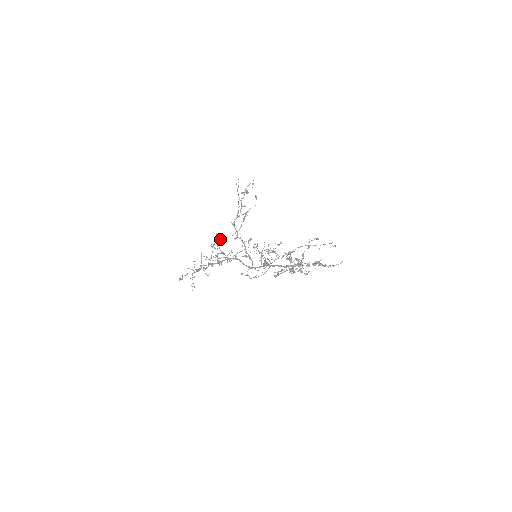
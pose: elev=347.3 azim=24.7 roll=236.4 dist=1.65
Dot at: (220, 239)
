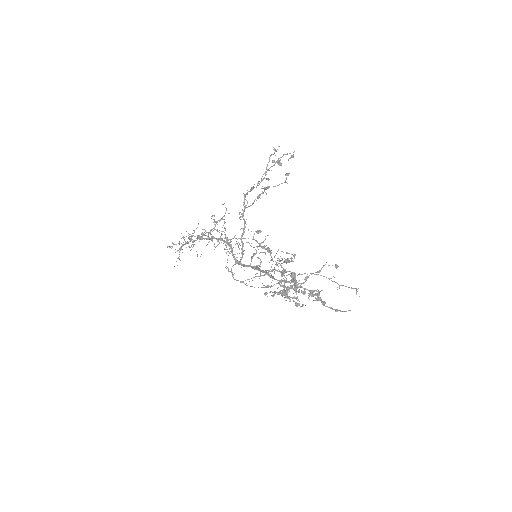
Dot at: (225, 212)
